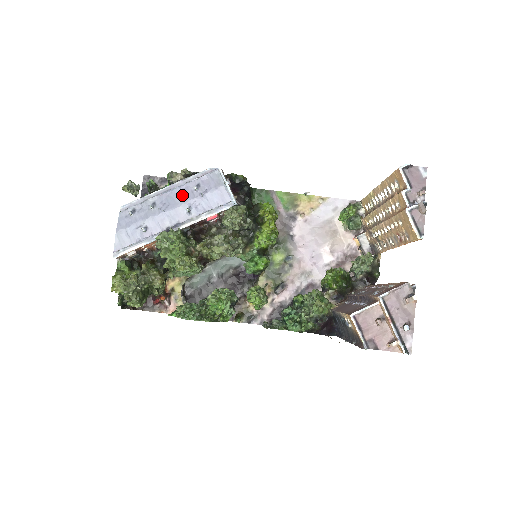
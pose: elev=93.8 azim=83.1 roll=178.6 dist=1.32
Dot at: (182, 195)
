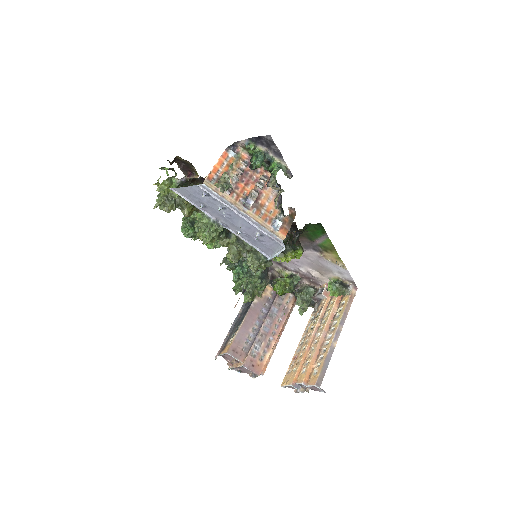
Dot at: (246, 226)
